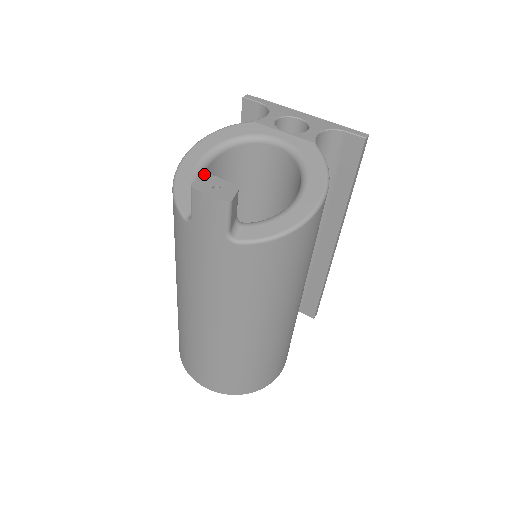
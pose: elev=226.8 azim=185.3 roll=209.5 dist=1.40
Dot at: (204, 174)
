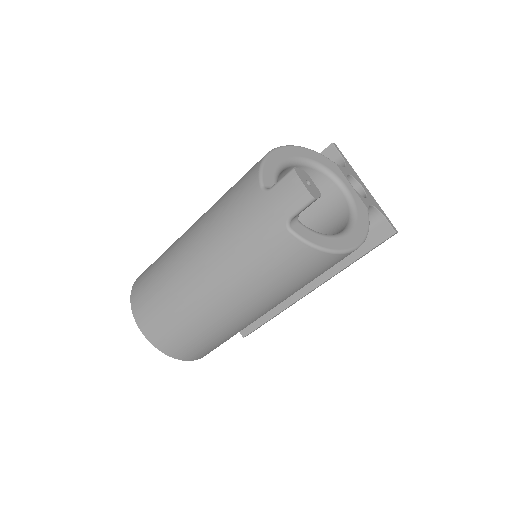
Dot at: (285, 169)
